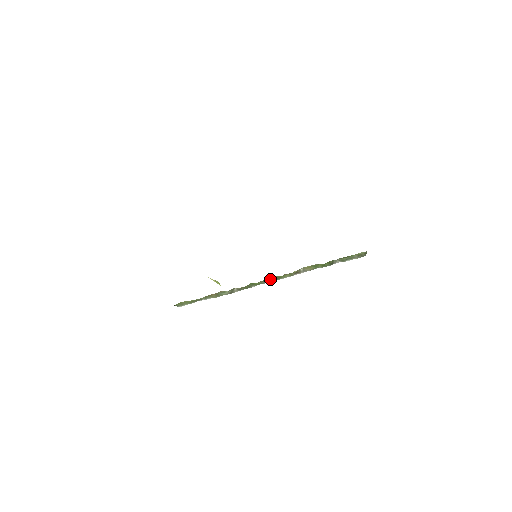
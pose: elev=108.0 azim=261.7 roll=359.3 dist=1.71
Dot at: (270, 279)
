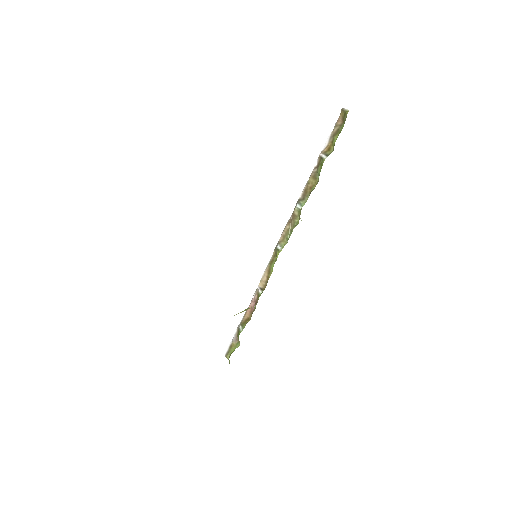
Dot at: (280, 247)
